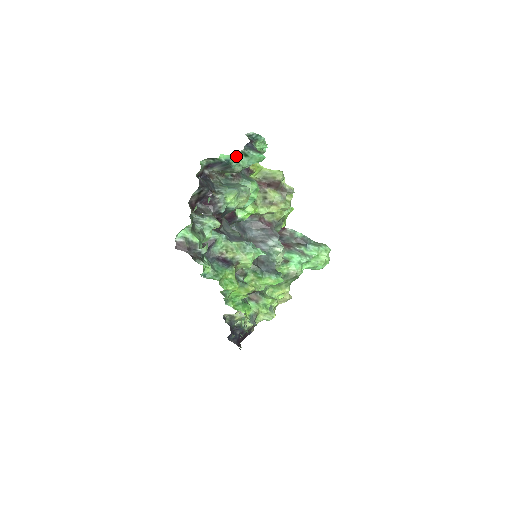
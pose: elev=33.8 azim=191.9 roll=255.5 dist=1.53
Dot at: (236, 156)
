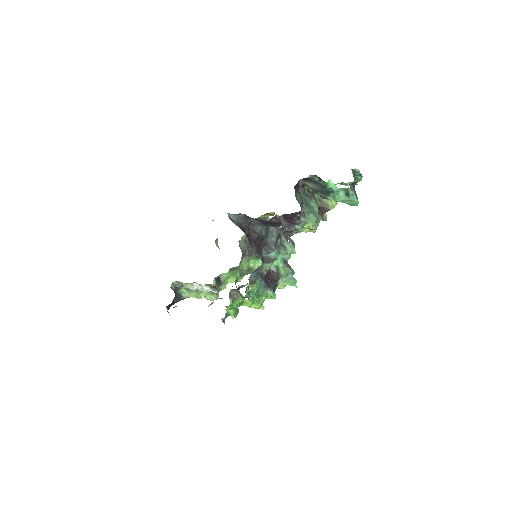
Dot at: (339, 189)
